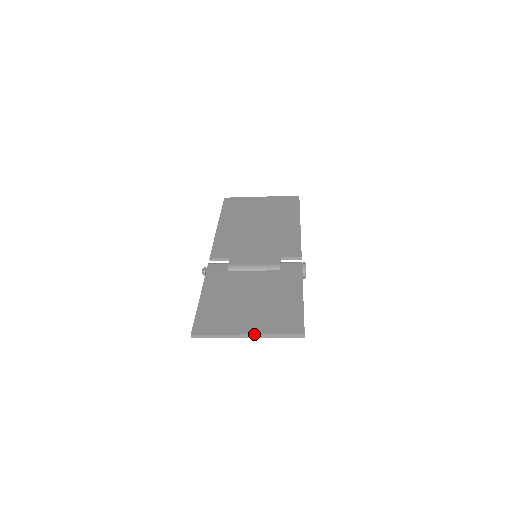
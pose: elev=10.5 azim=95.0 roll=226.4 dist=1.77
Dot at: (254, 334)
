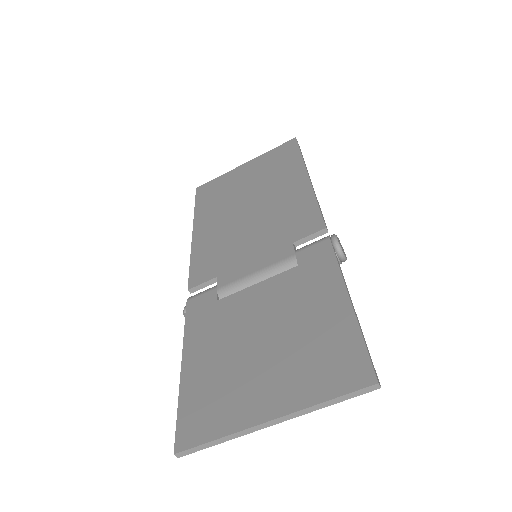
Dot at: (282, 416)
